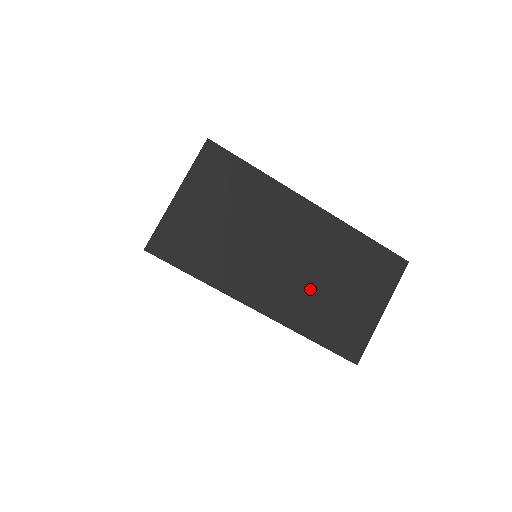
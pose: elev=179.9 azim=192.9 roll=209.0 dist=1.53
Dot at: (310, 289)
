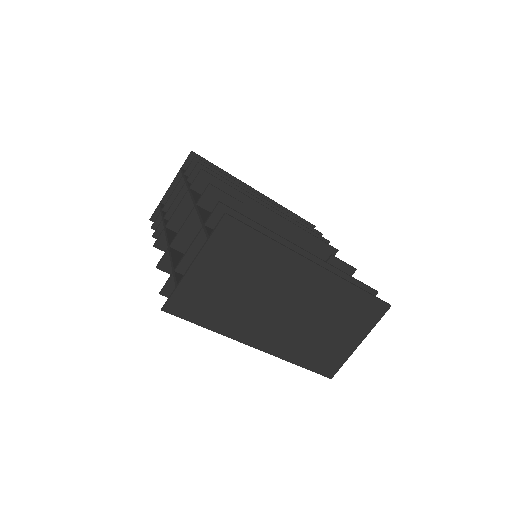
Dot at: (303, 331)
